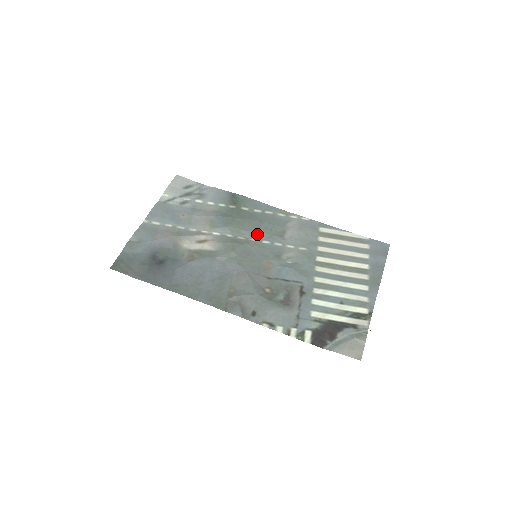
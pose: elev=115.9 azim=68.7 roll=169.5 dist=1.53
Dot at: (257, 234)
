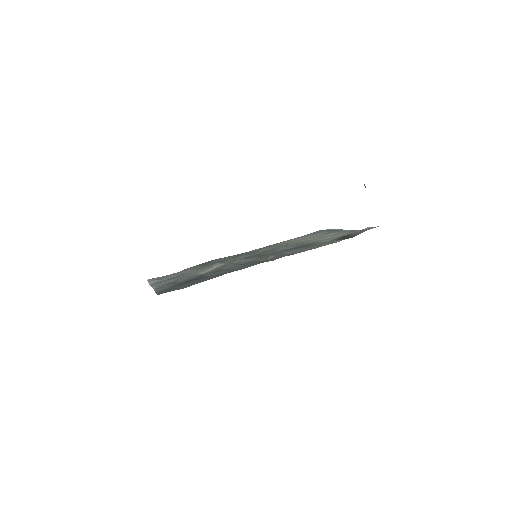
Dot at: (242, 257)
